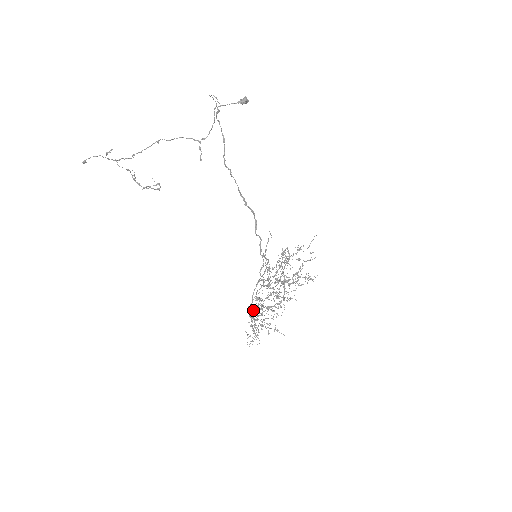
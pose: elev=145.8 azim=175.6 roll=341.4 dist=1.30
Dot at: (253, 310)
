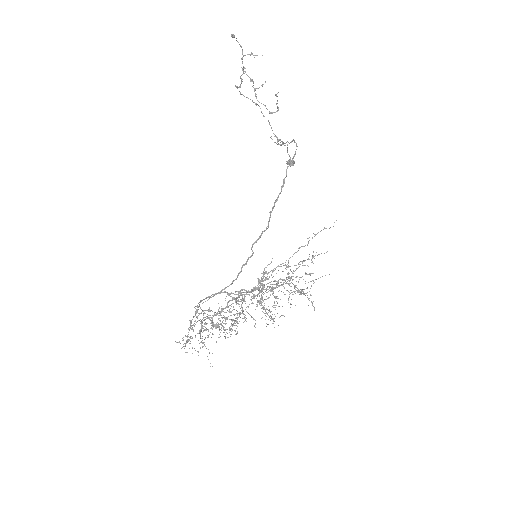
Dot at: occluded
